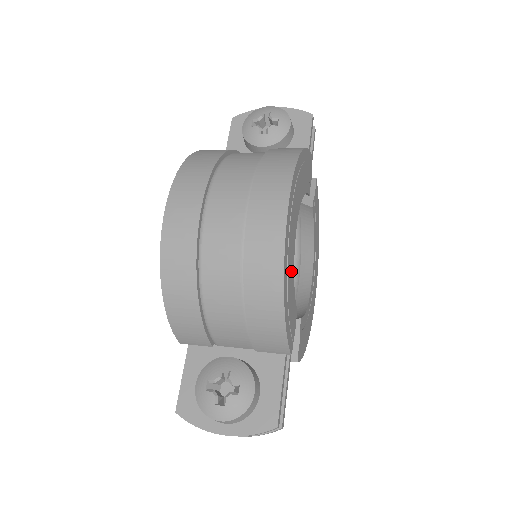
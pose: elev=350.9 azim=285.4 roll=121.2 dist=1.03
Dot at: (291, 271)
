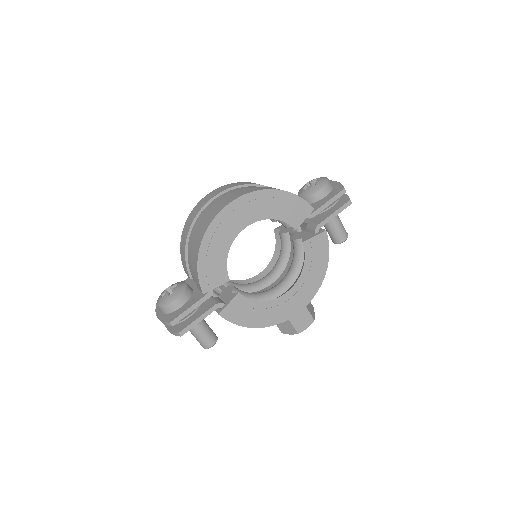
Dot at: (222, 244)
